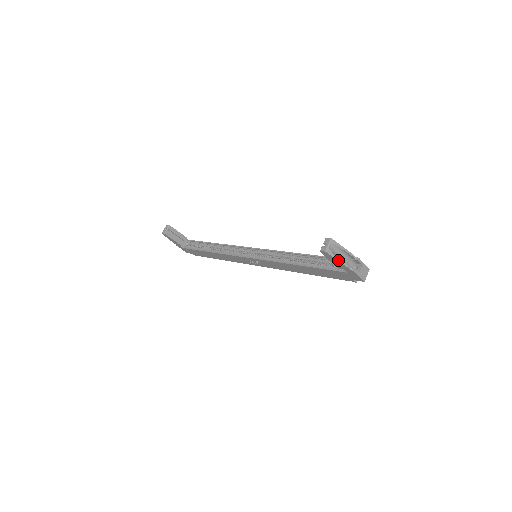
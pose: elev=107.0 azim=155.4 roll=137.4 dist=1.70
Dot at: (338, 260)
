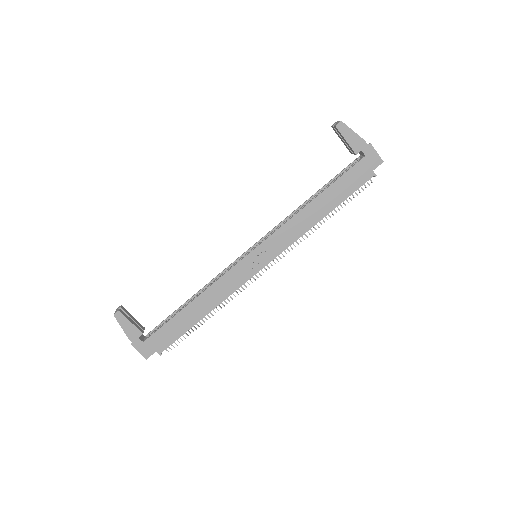
Dot at: (354, 132)
